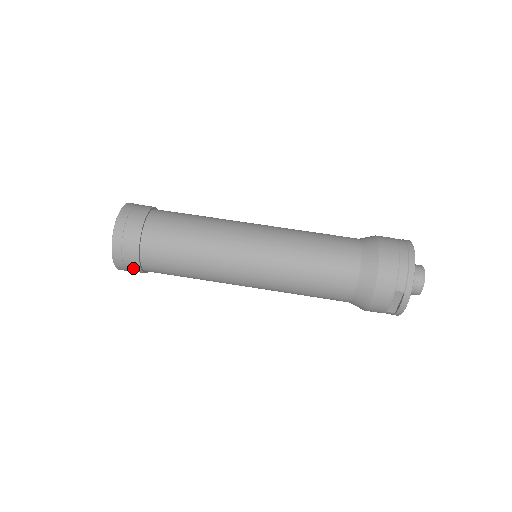
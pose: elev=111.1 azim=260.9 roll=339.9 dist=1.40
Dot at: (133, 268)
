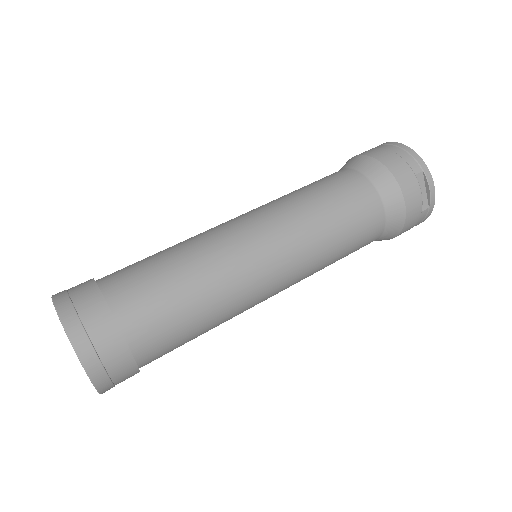
Dot at: (120, 364)
